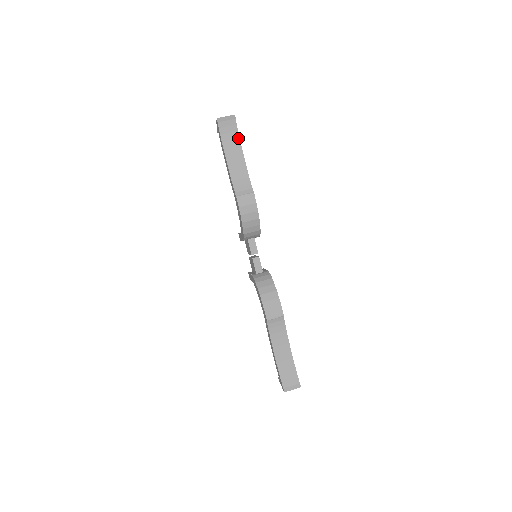
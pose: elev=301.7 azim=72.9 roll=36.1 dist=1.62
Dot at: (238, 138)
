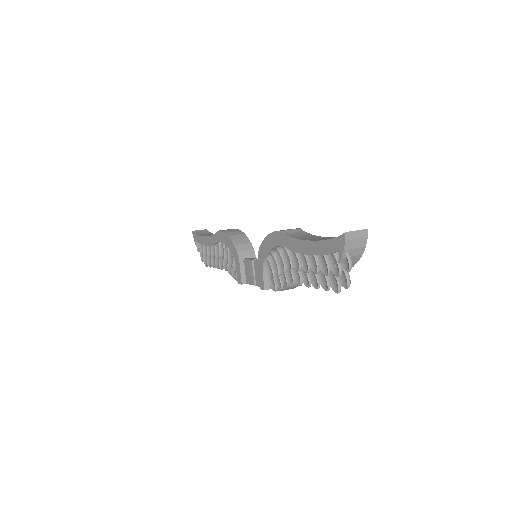
Dot at: (212, 234)
